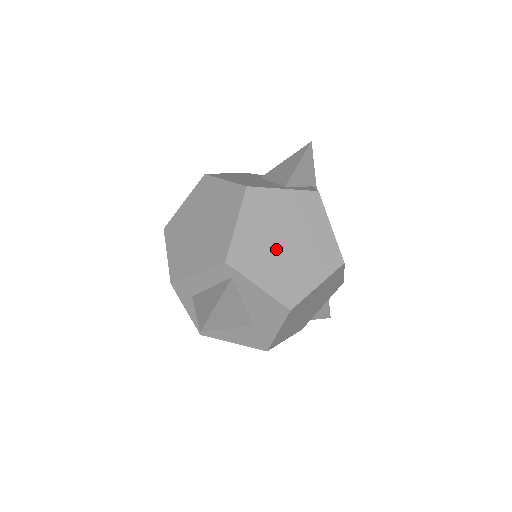
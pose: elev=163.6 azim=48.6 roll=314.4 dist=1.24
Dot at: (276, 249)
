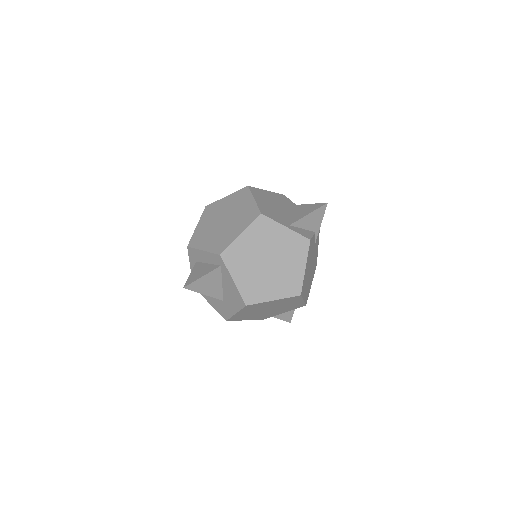
Dot at: (258, 263)
